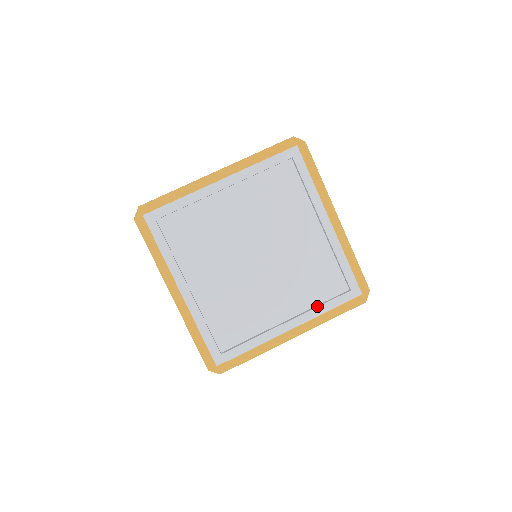
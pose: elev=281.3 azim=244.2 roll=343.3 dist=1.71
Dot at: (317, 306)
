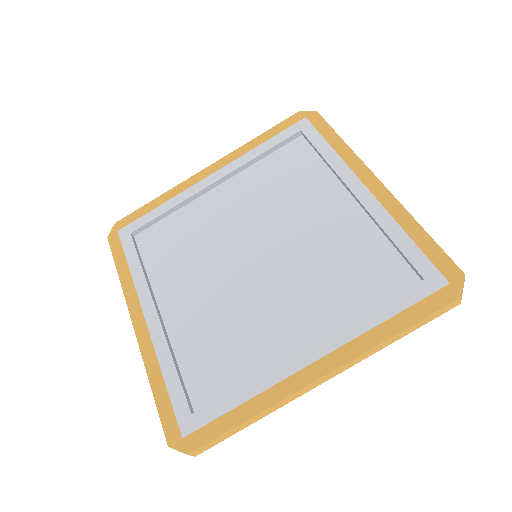
Dot at: (362, 315)
